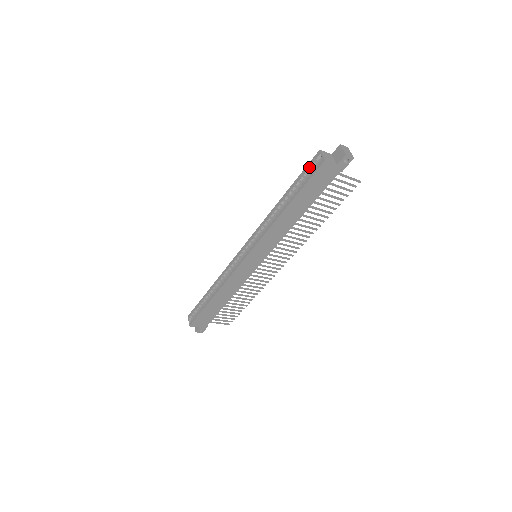
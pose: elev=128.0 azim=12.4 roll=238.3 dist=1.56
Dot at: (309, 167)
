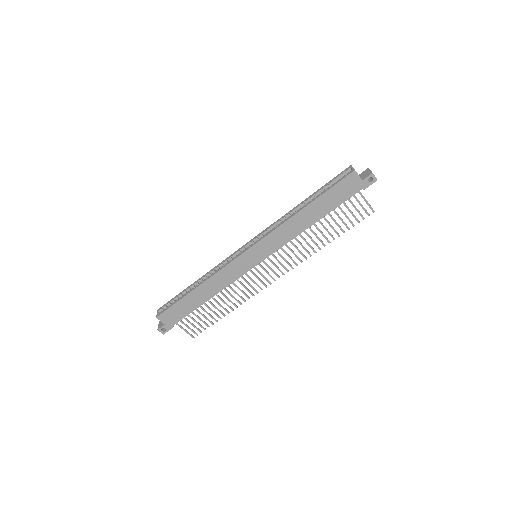
Dot at: (337, 177)
